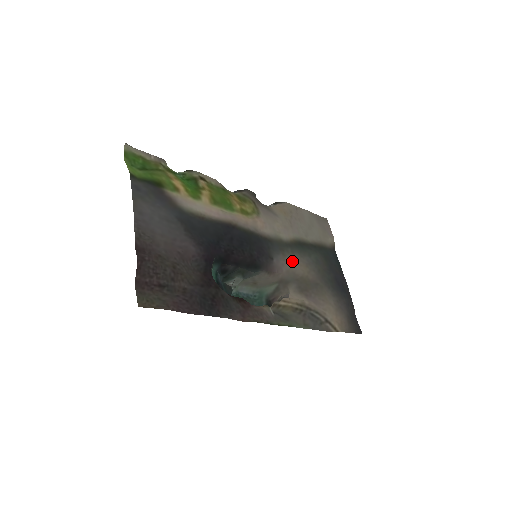
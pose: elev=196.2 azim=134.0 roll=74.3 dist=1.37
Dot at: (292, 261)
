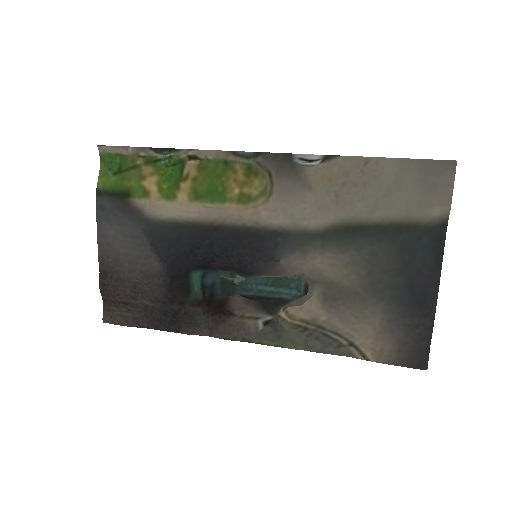
Dot at: (320, 259)
